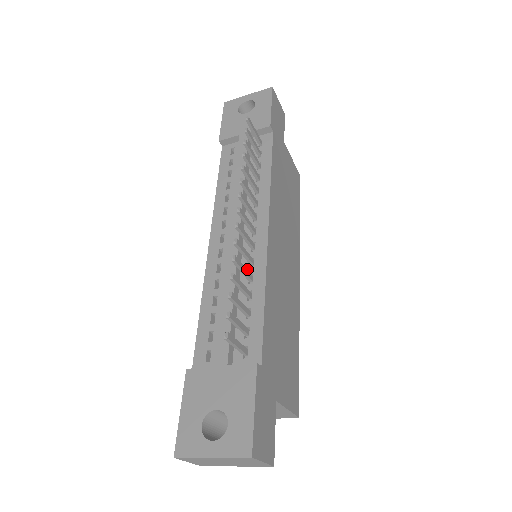
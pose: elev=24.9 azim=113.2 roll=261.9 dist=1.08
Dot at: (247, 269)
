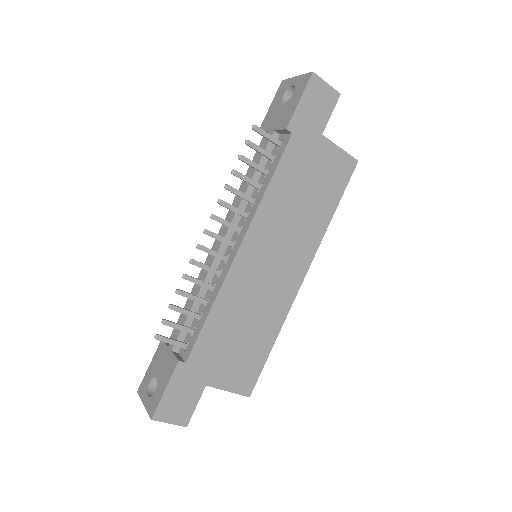
Dot at: (216, 278)
